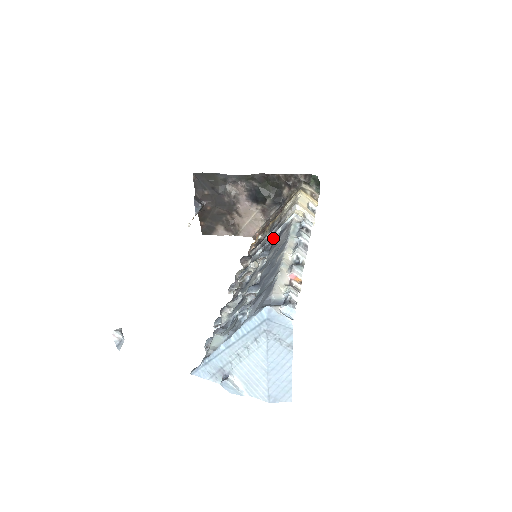
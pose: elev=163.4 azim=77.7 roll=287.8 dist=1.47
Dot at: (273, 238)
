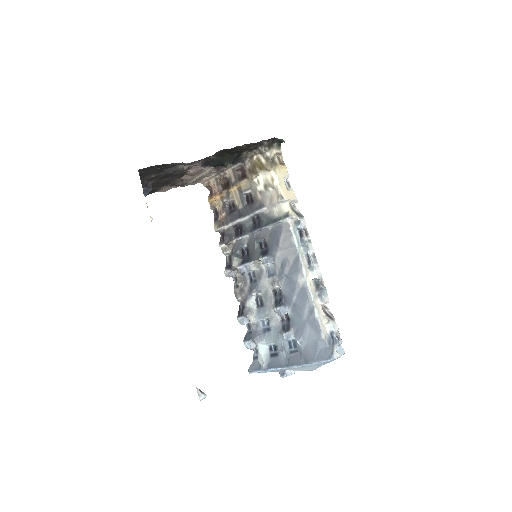
Dot at: (263, 230)
